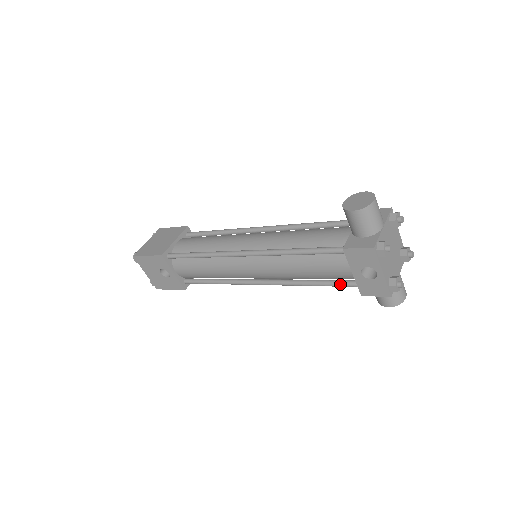
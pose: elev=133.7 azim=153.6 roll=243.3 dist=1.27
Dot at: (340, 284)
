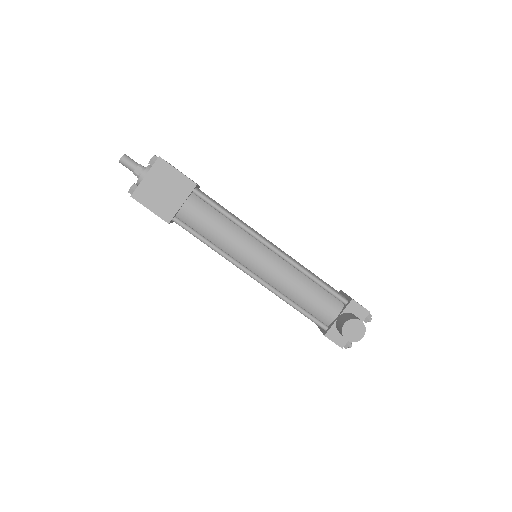
Dot at: occluded
